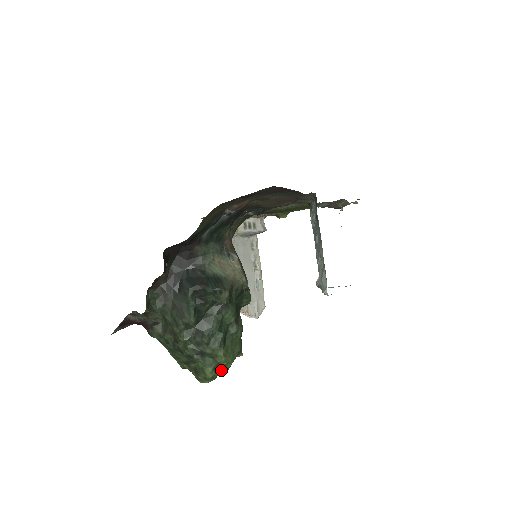
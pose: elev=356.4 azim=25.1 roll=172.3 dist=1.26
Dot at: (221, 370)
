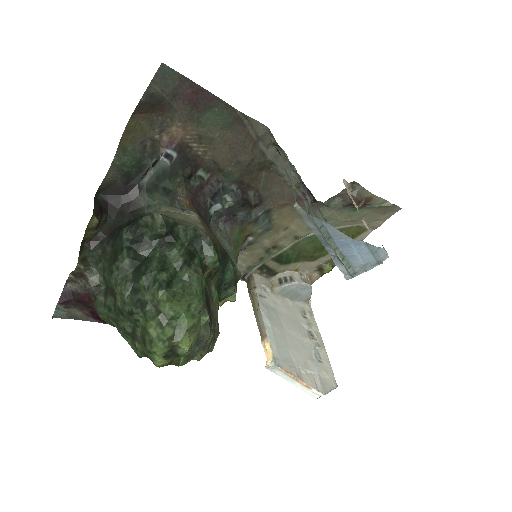
Dot at: (175, 333)
